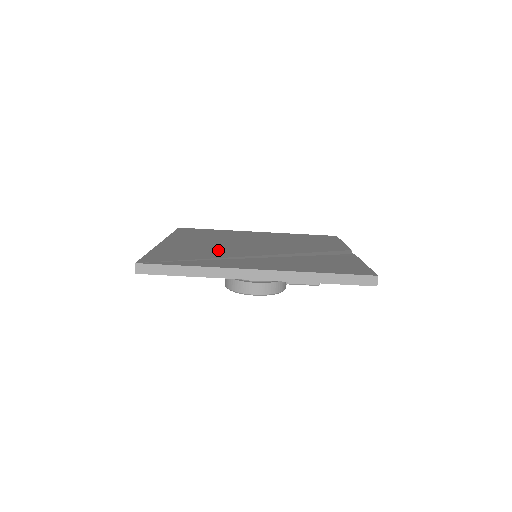
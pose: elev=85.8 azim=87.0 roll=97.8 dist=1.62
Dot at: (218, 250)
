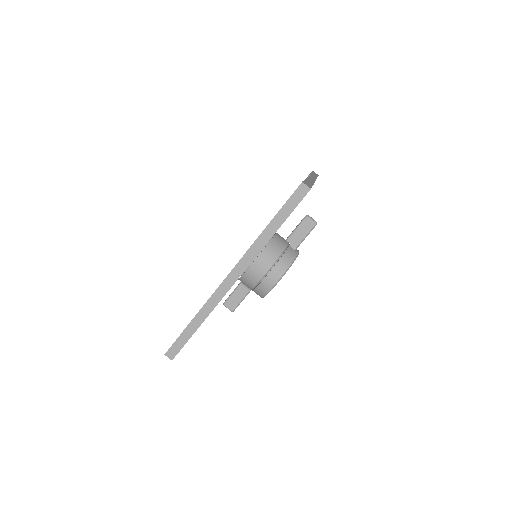
Dot at: occluded
